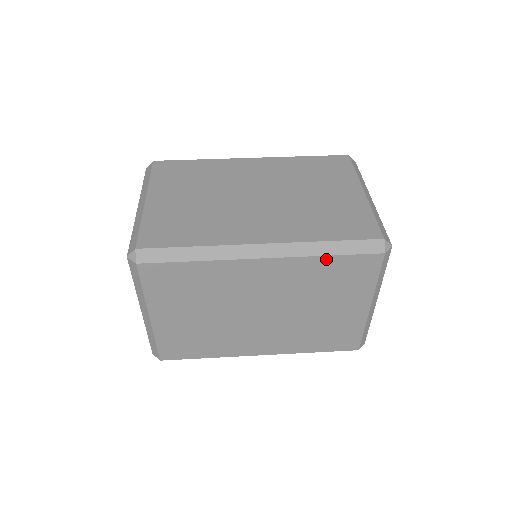
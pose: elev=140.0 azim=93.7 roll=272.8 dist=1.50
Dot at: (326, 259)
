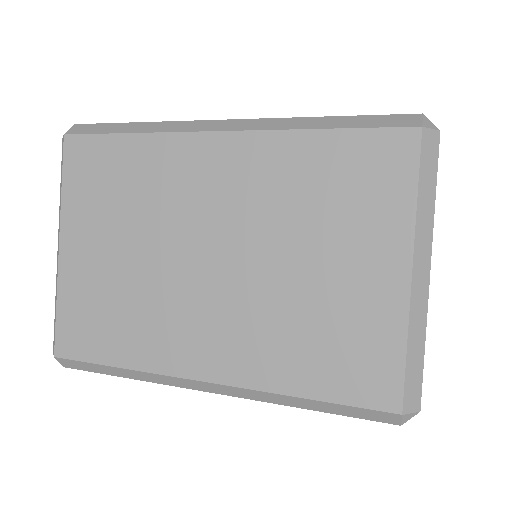
Dot at: (317, 137)
